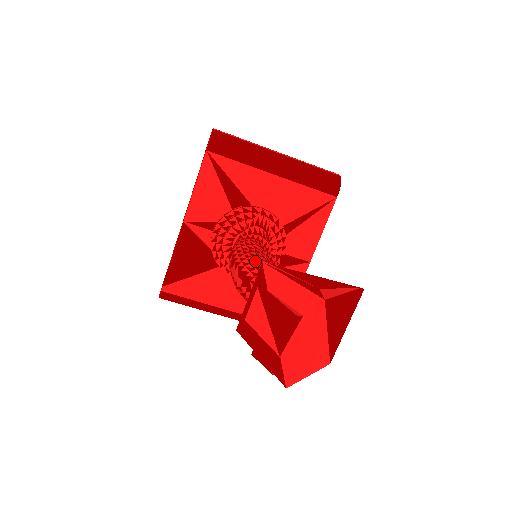
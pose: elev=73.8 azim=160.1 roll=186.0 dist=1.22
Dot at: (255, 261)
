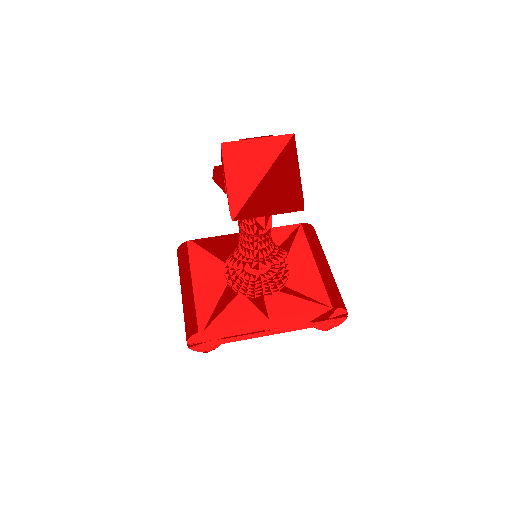
Dot at: occluded
